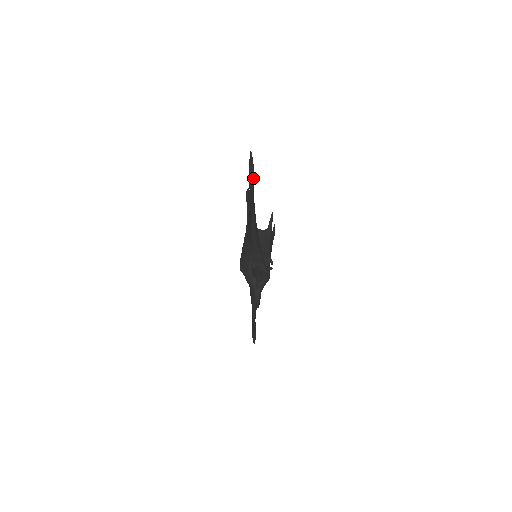
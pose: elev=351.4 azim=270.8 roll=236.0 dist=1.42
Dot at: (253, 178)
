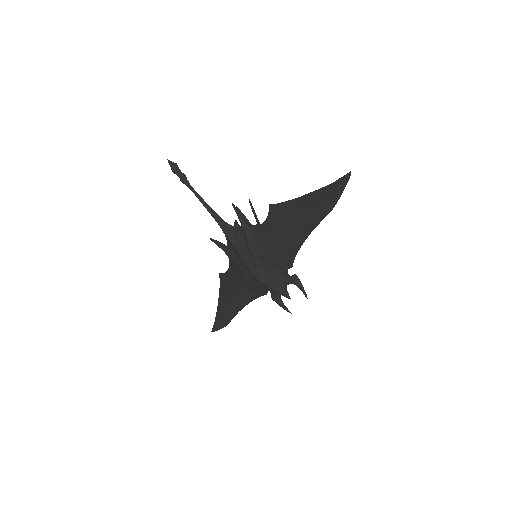
Dot at: (337, 198)
